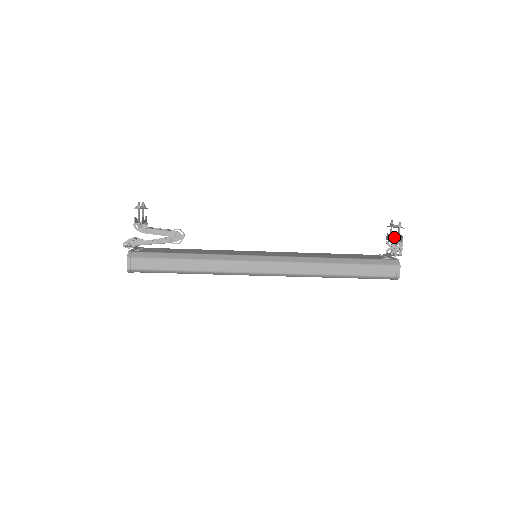
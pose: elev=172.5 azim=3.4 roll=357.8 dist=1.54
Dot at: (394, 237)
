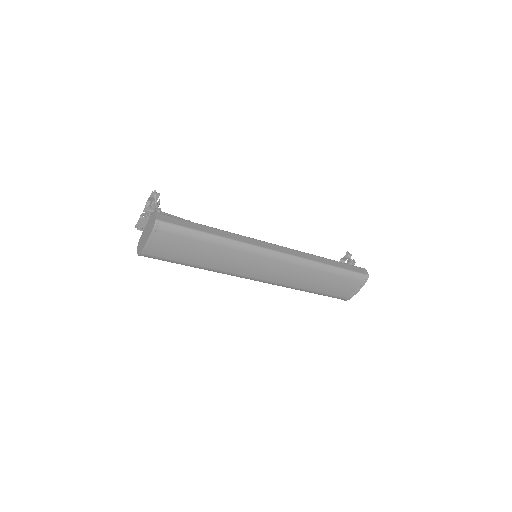
Dot at: (348, 260)
